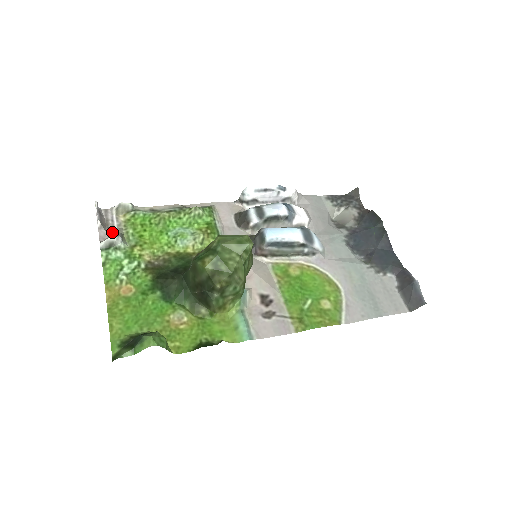
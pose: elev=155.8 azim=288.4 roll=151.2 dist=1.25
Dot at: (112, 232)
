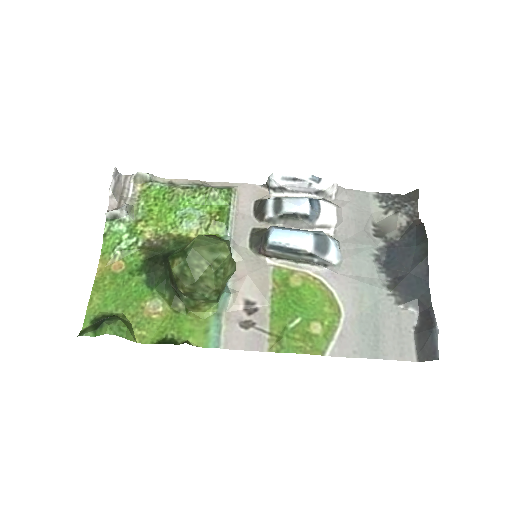
Dot at: (122, 203)
